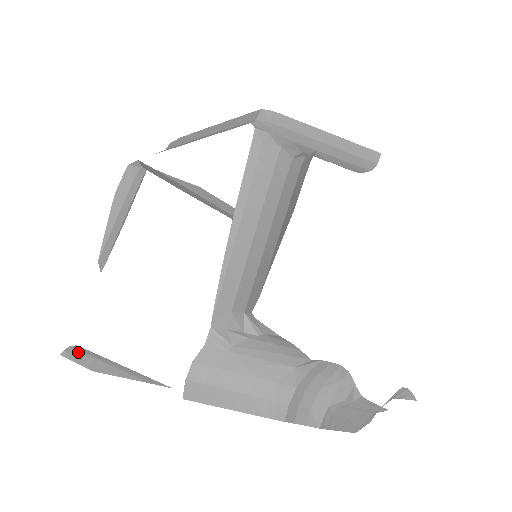
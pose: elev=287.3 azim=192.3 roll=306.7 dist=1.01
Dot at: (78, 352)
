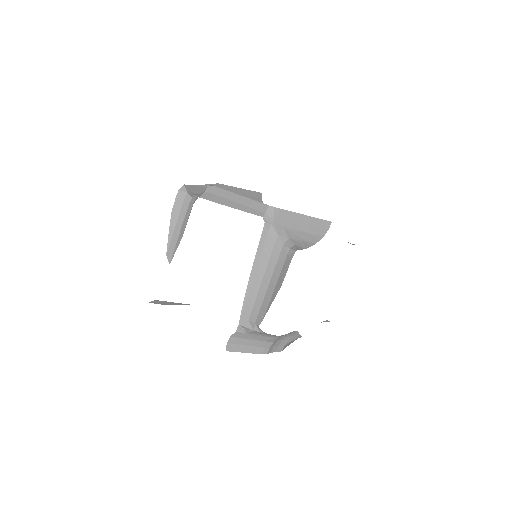
Dot at: (158, 301)
